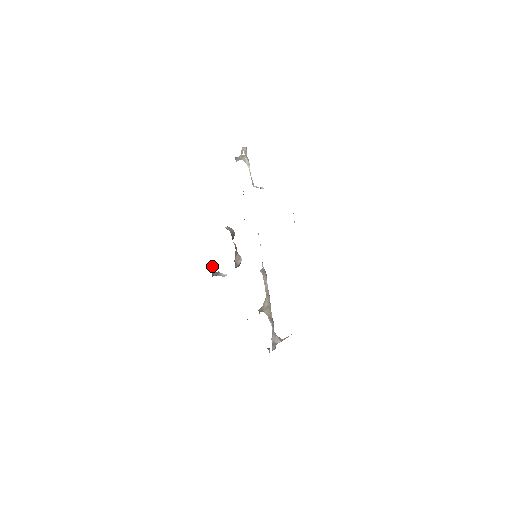
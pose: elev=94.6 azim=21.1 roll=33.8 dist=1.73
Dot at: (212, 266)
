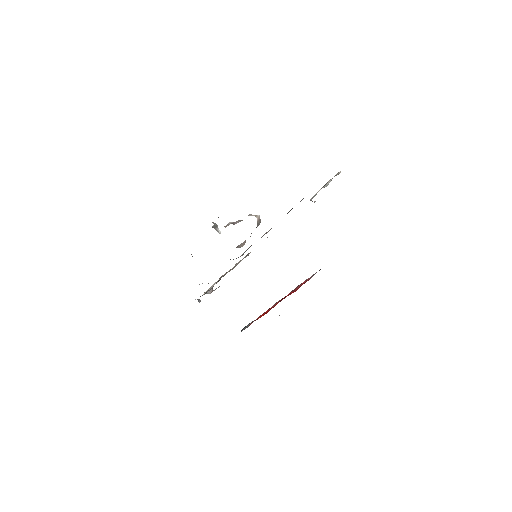
Dot at: occluded
